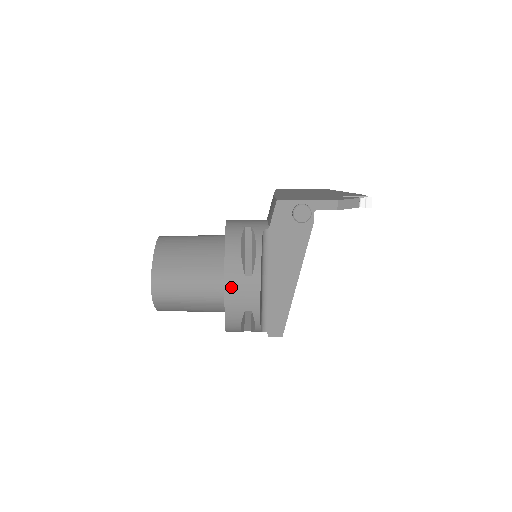
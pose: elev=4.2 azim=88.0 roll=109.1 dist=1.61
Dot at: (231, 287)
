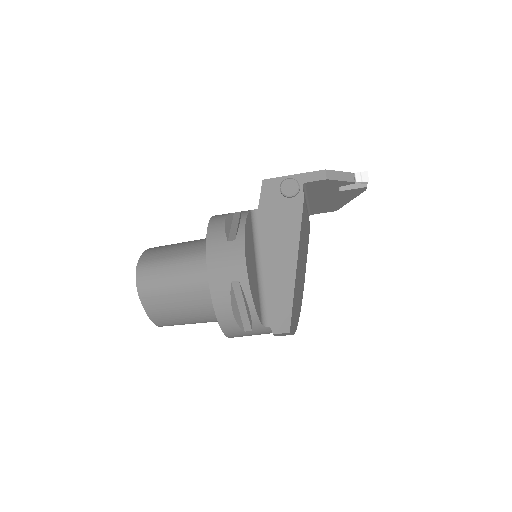
Dot at: (213, 254)
